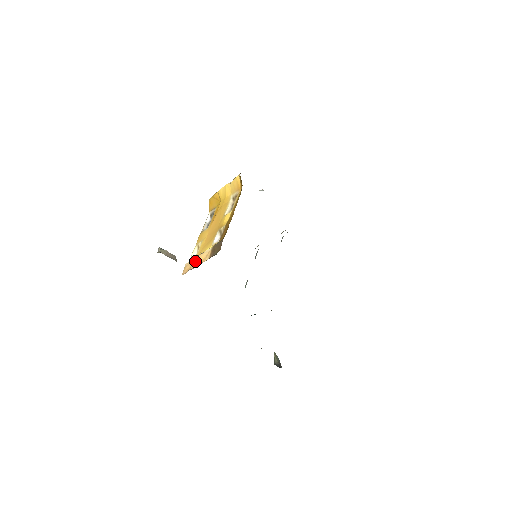
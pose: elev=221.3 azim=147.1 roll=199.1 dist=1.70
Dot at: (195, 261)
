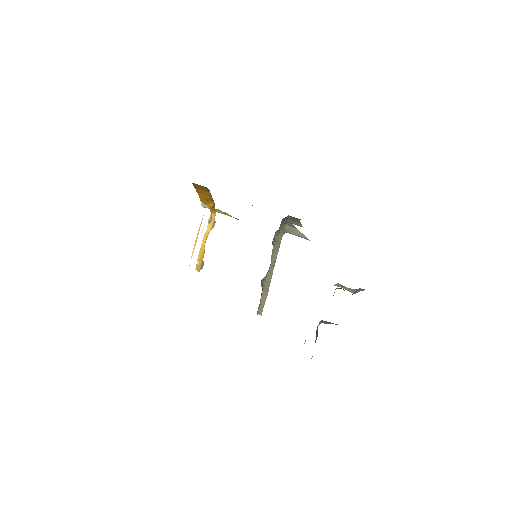
Dot at: (195, 242)
